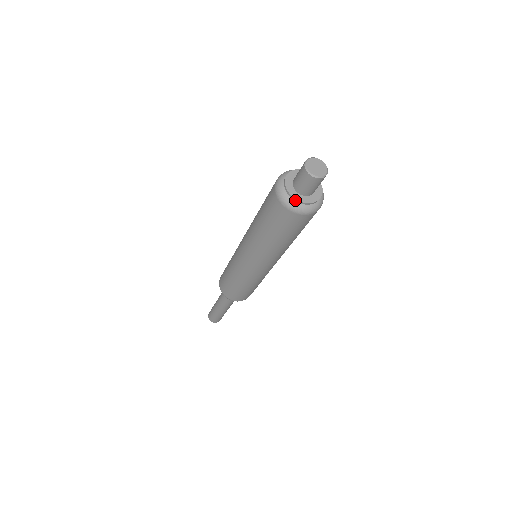
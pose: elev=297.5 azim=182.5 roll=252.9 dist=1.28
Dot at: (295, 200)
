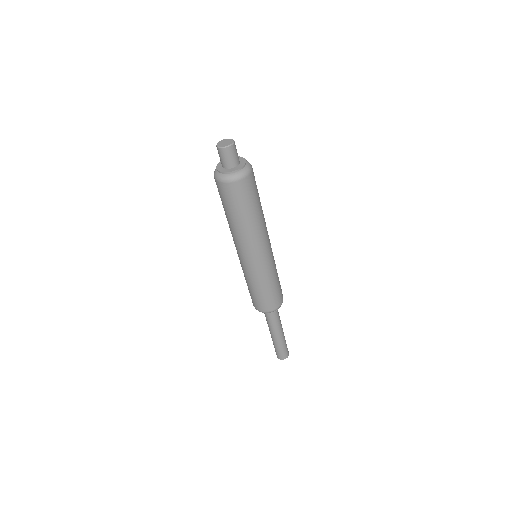
Dot at: (217, 168)
